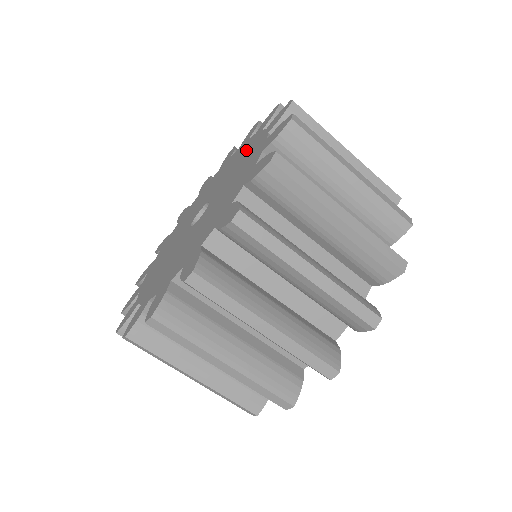
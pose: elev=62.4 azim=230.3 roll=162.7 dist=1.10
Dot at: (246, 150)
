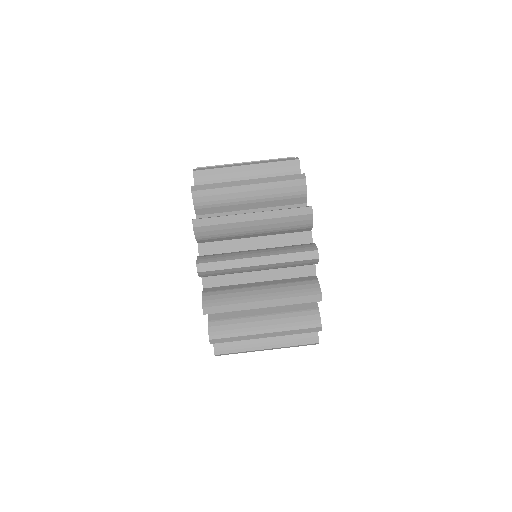
Dot at: occluded
